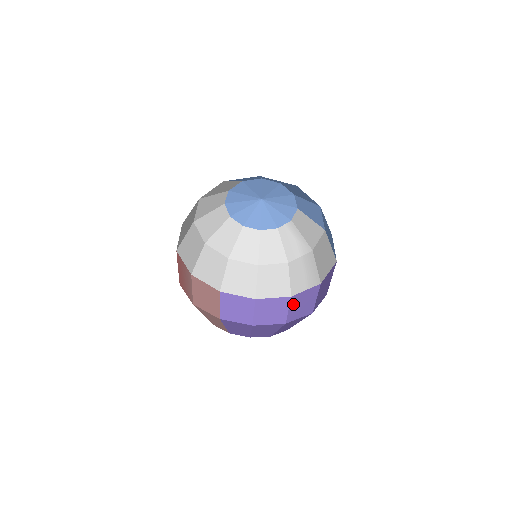
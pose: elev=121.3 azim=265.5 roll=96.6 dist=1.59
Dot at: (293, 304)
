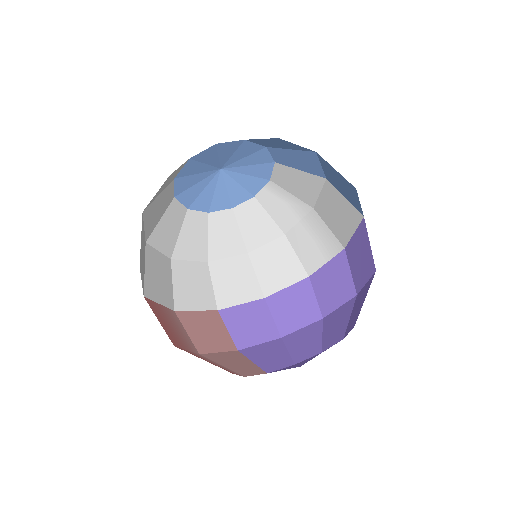
Dot at: (318, 287)
